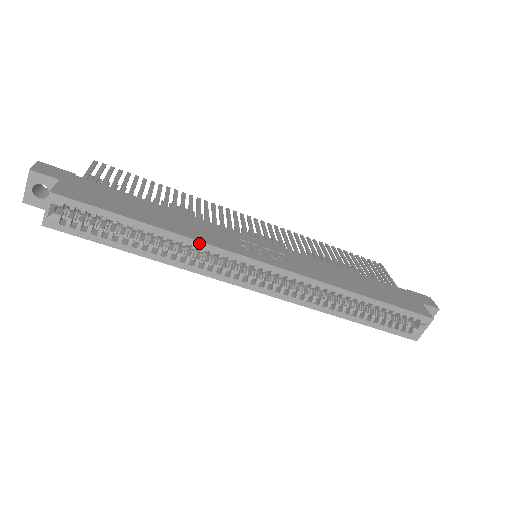
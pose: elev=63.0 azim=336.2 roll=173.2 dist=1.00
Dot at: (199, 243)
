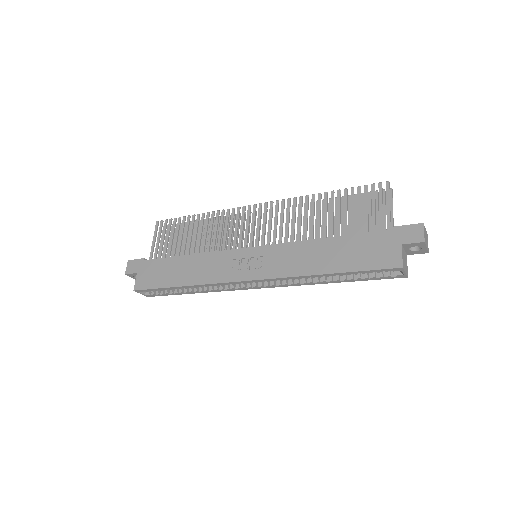
Dot at: (205, 285)
